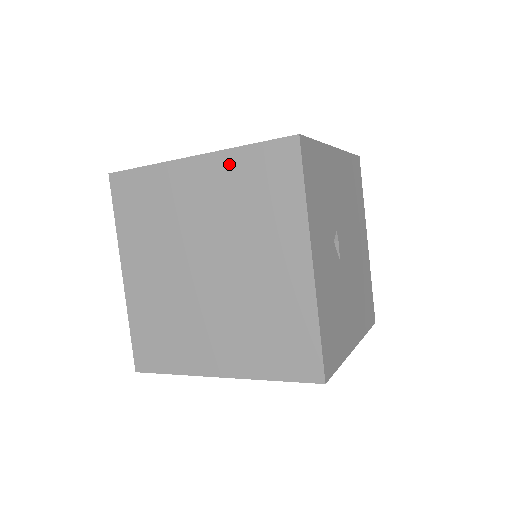
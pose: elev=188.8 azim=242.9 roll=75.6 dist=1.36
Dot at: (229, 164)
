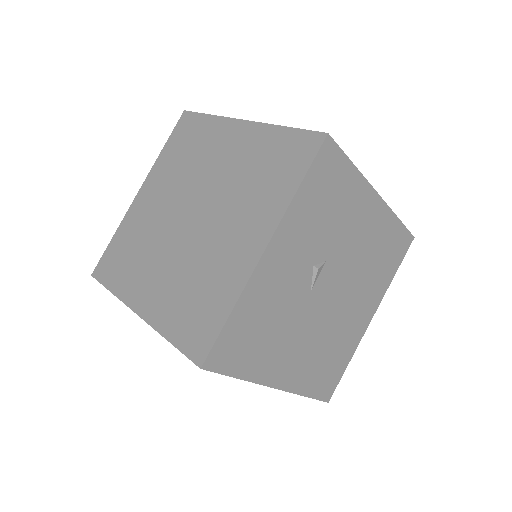
Dot at: (263, 137)
